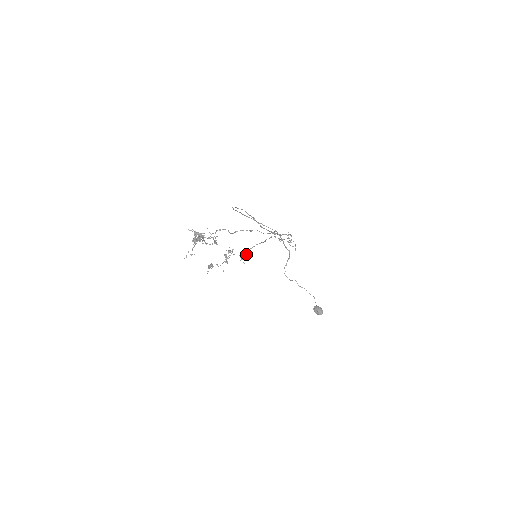
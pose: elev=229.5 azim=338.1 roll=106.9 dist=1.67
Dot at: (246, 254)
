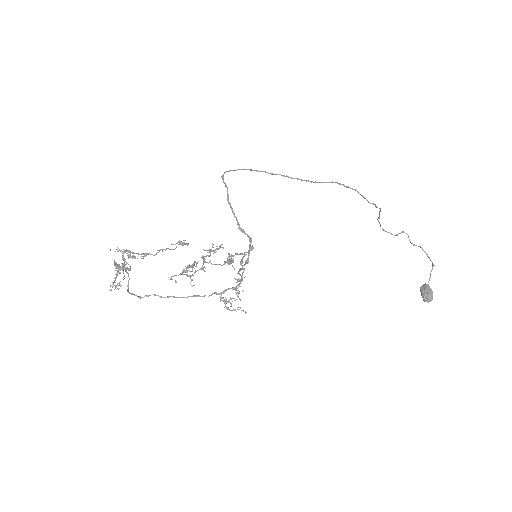
Dot at: (231, 260)
